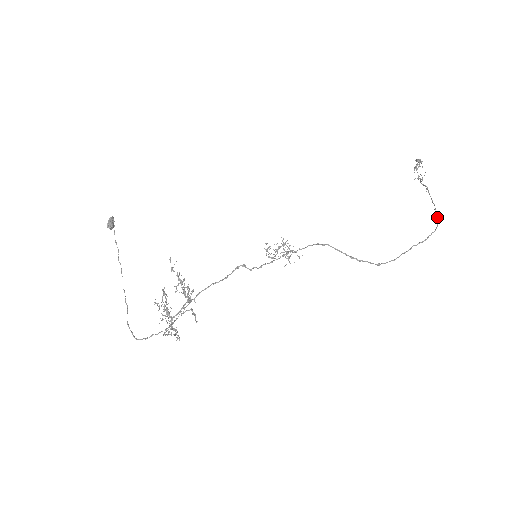
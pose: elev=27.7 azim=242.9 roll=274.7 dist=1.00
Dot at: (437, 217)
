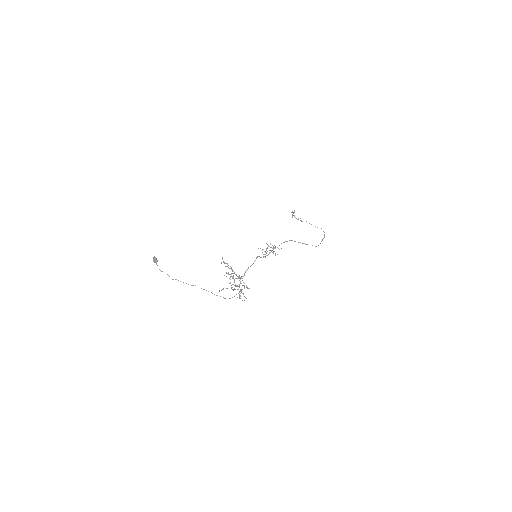
Dot at: occluded
